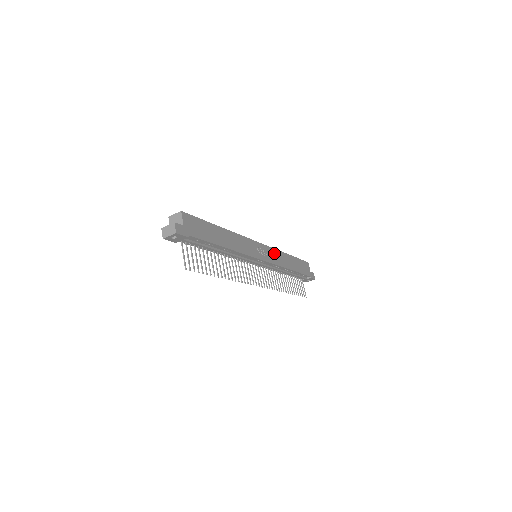
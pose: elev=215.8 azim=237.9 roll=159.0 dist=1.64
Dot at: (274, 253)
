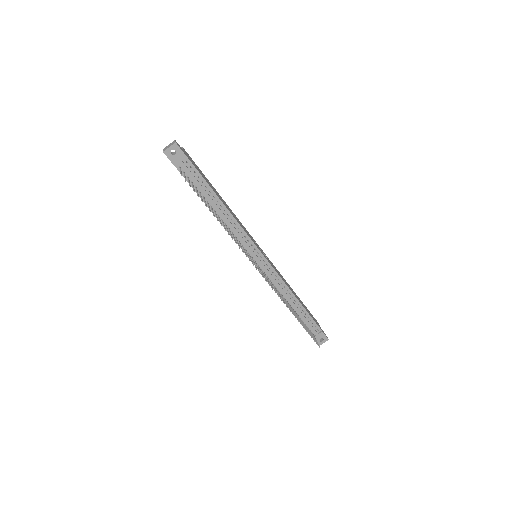
Dot at: (276, 269)
